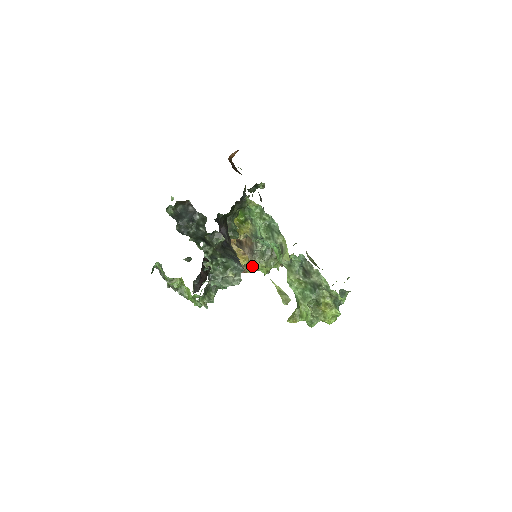
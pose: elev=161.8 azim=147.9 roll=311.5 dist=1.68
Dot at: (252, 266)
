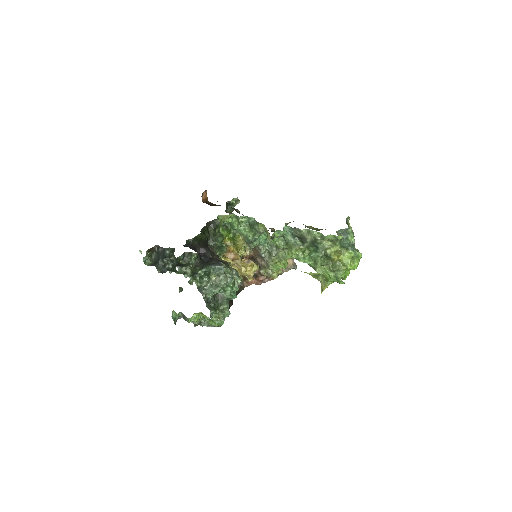
Dot at: (270, 269)
